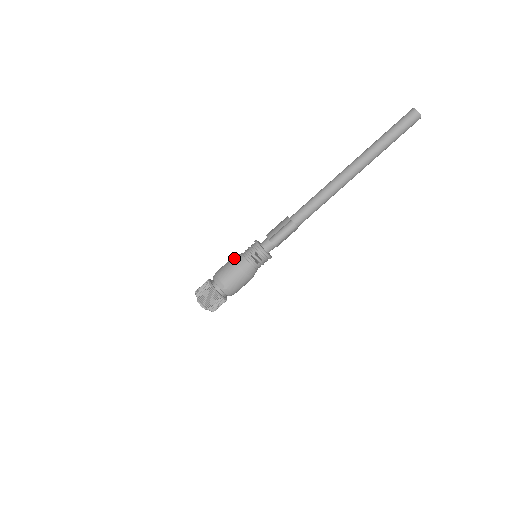
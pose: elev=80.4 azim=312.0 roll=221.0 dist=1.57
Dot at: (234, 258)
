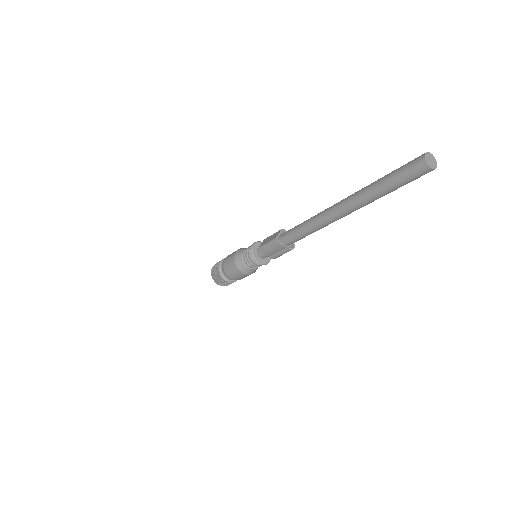
Dot at: (244, 273)
